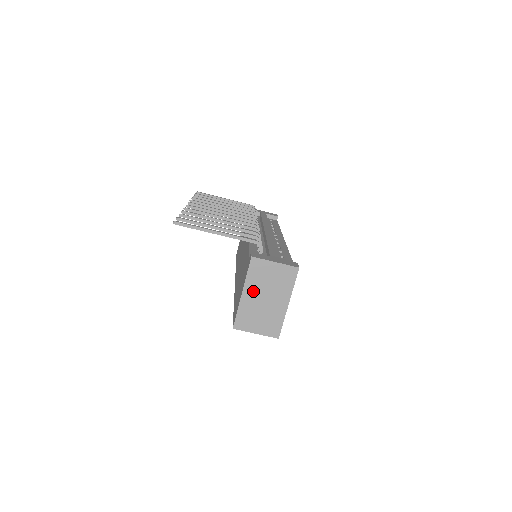
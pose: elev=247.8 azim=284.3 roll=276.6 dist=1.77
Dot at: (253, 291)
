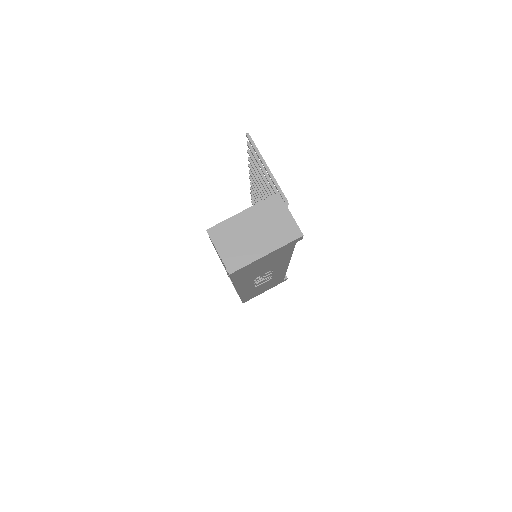
Dot at: (252, 218)
